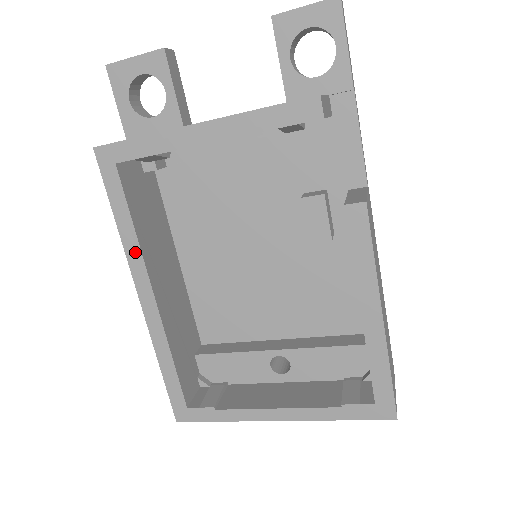
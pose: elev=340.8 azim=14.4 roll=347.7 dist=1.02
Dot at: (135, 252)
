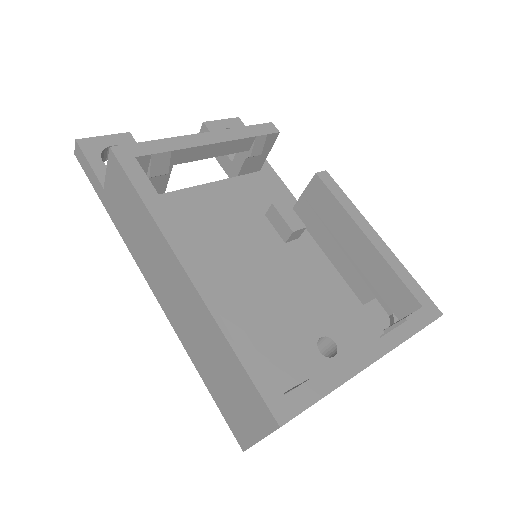
Dot at: (170, 225)
